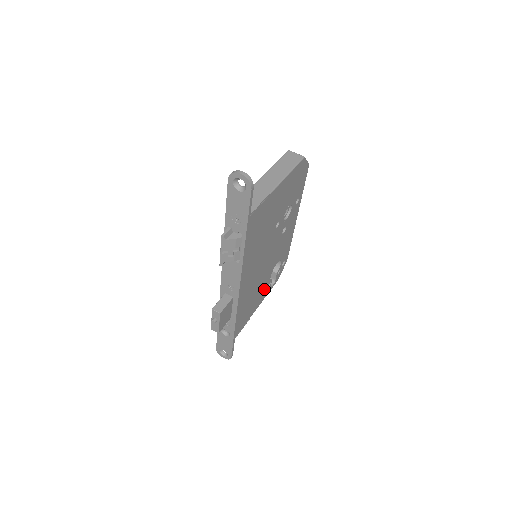
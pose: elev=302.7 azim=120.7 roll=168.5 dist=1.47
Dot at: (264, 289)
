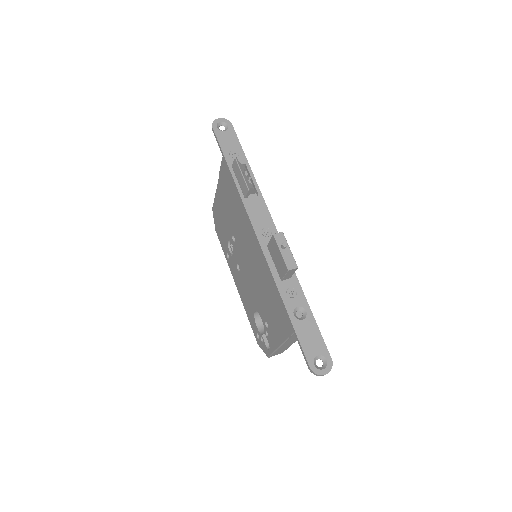
Dot at: occluded
